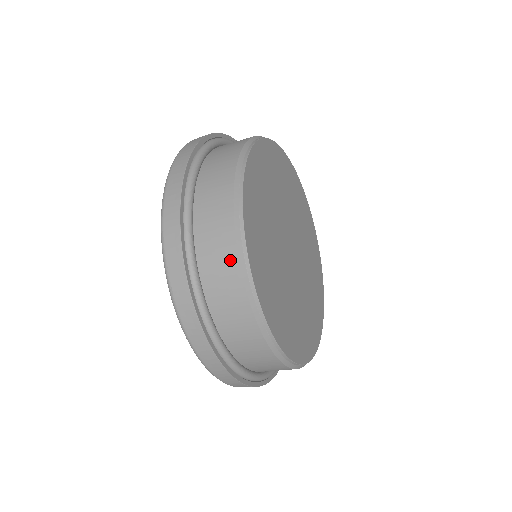
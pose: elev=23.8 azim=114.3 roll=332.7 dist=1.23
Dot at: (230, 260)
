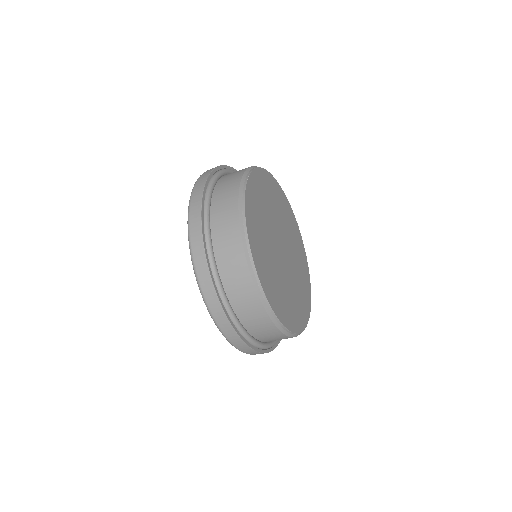
Dot at: (236, 244)
